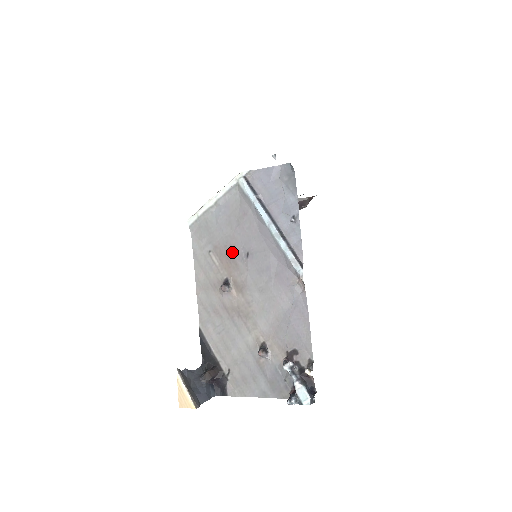
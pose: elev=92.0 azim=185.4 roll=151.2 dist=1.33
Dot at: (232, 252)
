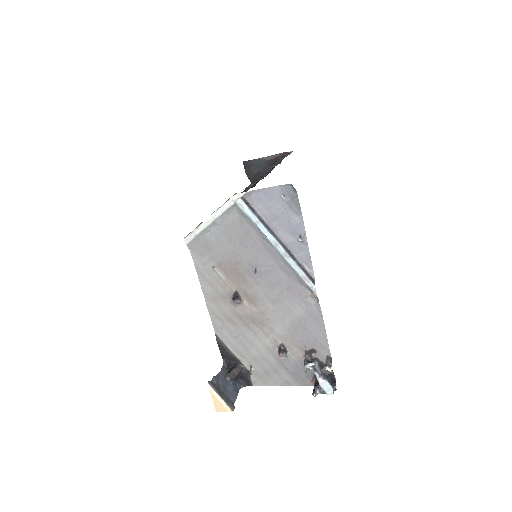
Dot at: (238, 268)
